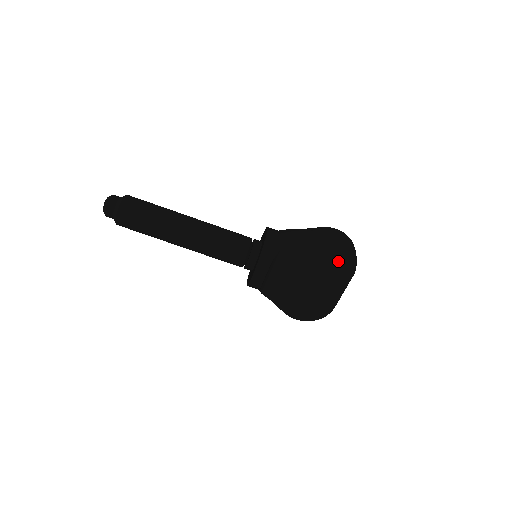
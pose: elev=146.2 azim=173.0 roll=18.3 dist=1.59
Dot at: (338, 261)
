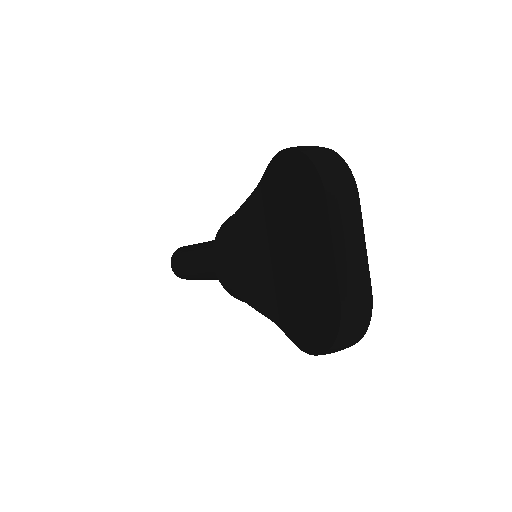
Dot at: (299, 188)
